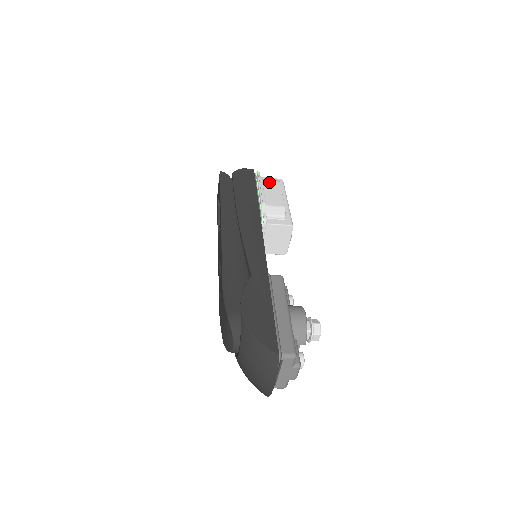
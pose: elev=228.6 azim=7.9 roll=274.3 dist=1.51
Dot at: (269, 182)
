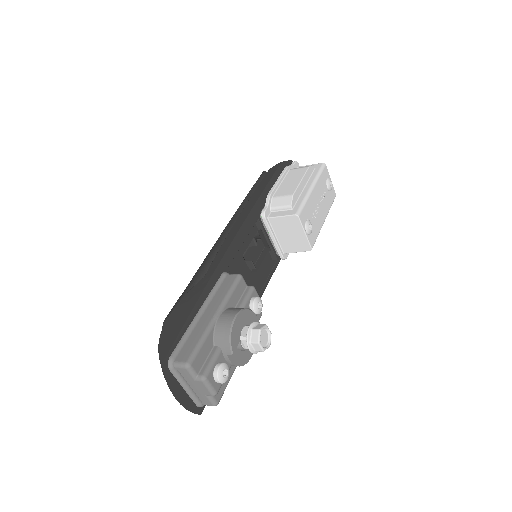
Dot at: (296, 170)
